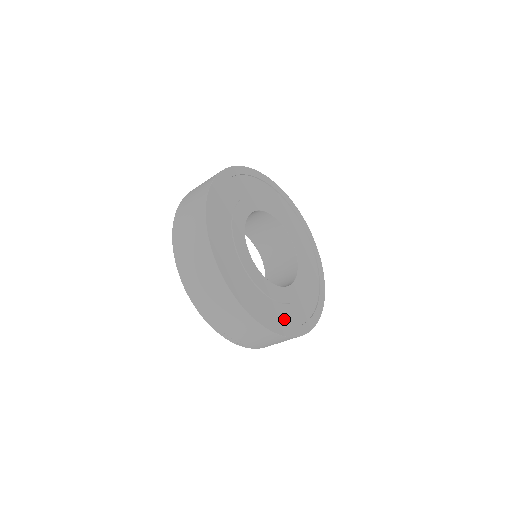
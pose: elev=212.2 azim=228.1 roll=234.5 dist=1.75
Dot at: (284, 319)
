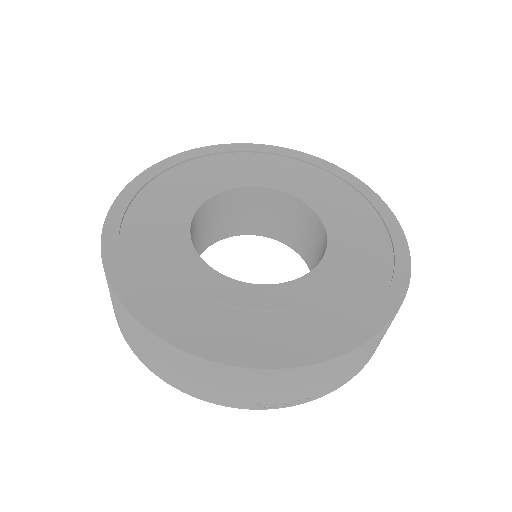
Dot at: (330, 325)
